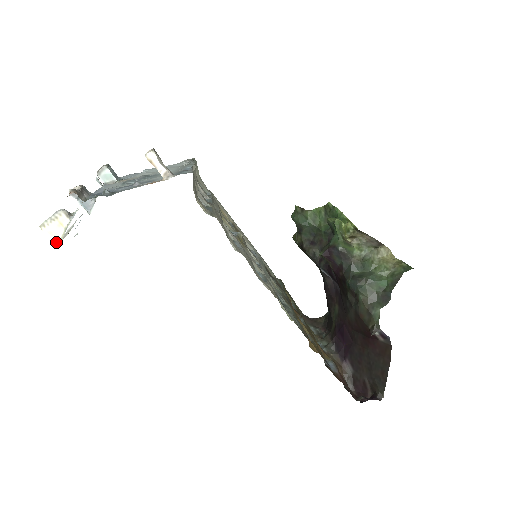
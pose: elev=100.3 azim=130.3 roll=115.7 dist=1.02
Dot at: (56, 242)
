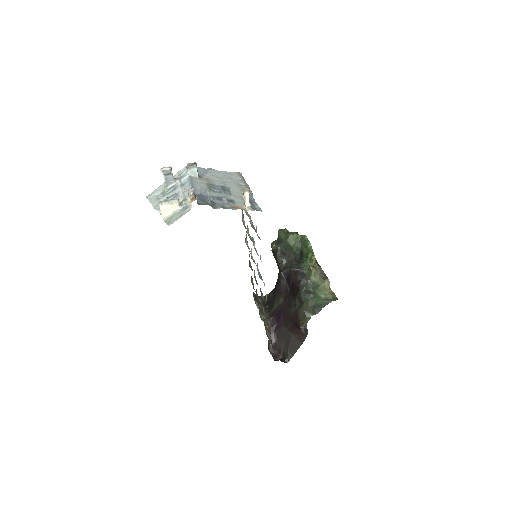
Dot at: (163, 216)
